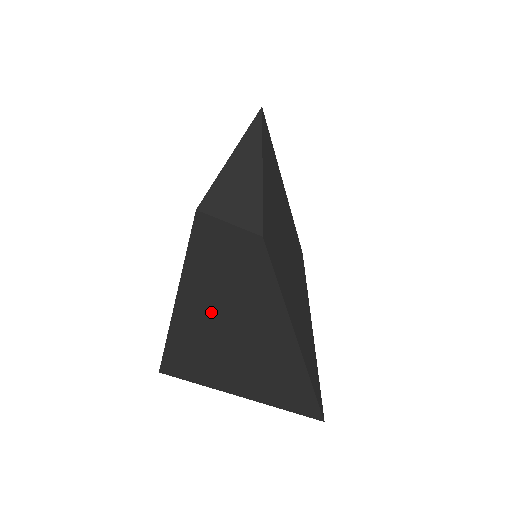
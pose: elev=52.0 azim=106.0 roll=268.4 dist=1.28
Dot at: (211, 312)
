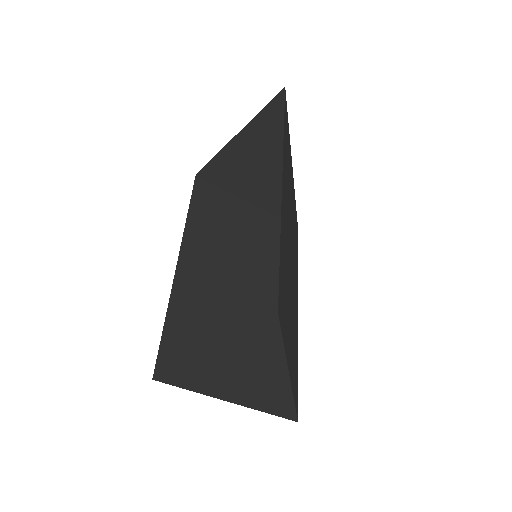
Dot at: (204, 306)
